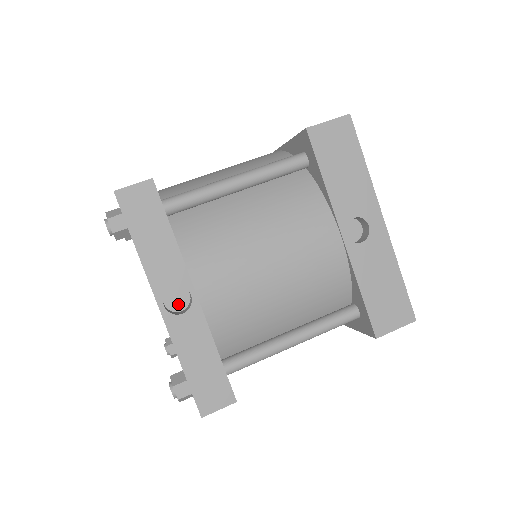
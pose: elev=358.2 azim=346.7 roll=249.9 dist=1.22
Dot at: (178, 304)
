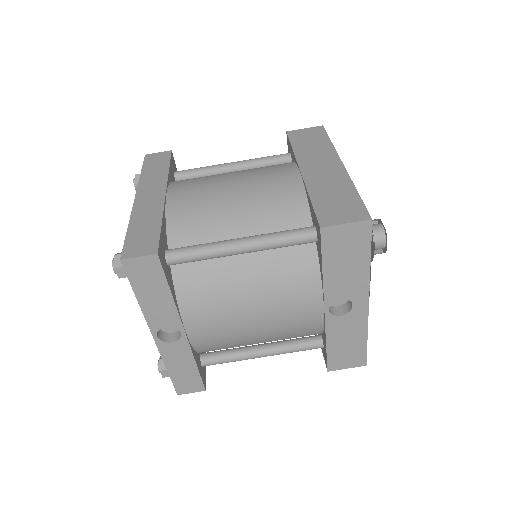
Dot at: (170, 328)
